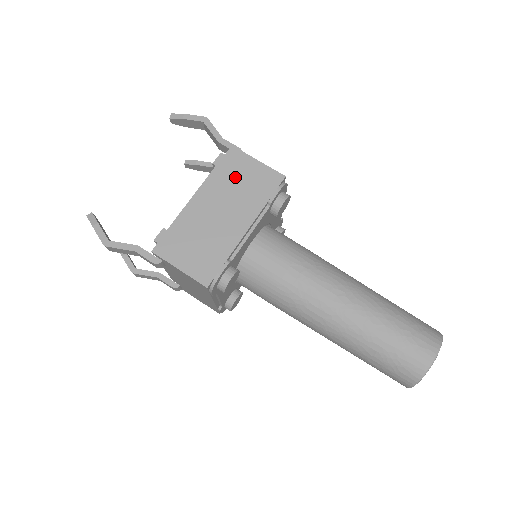
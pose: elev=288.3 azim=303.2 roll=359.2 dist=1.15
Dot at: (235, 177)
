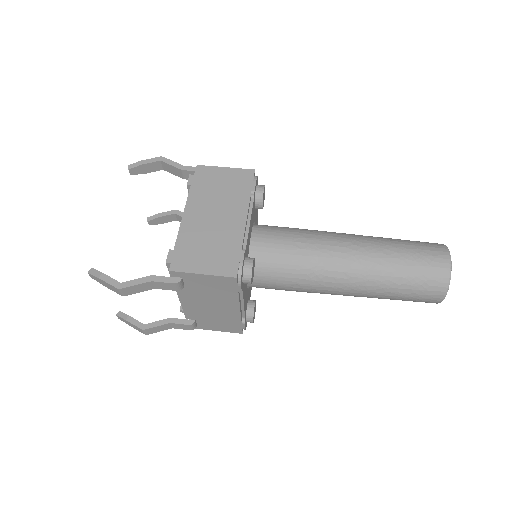
Dot at: (213, 186)
